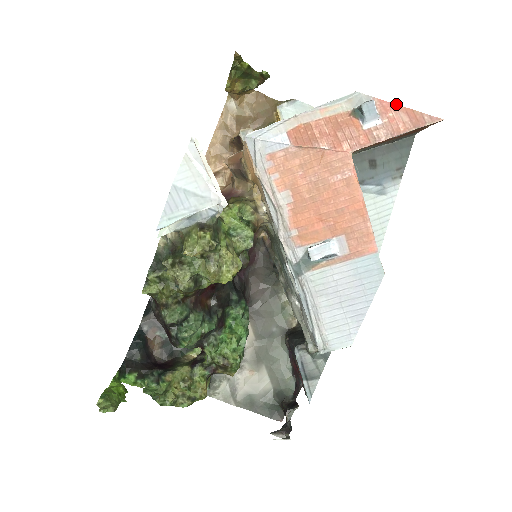
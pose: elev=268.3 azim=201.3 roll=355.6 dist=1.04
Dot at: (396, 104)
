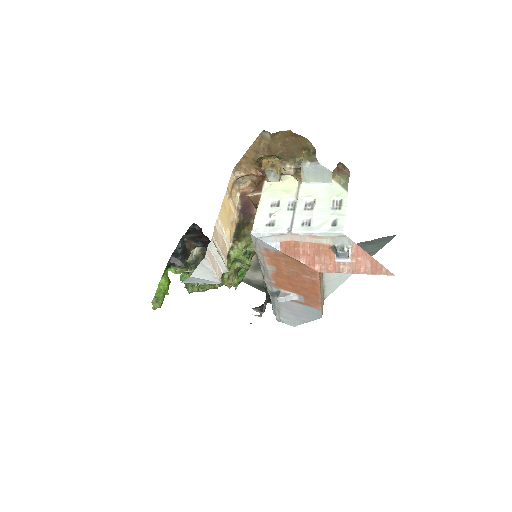
Dot at: (367, 253)
